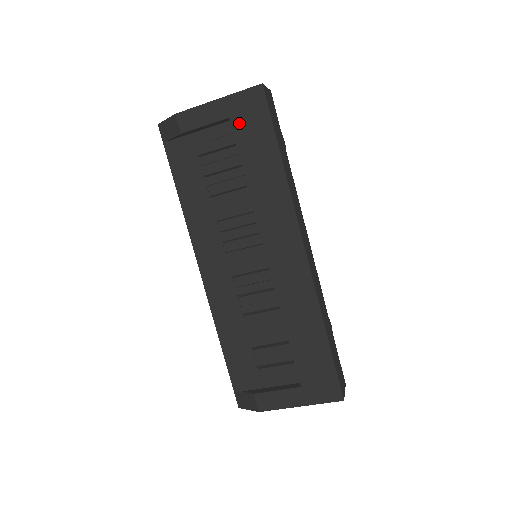
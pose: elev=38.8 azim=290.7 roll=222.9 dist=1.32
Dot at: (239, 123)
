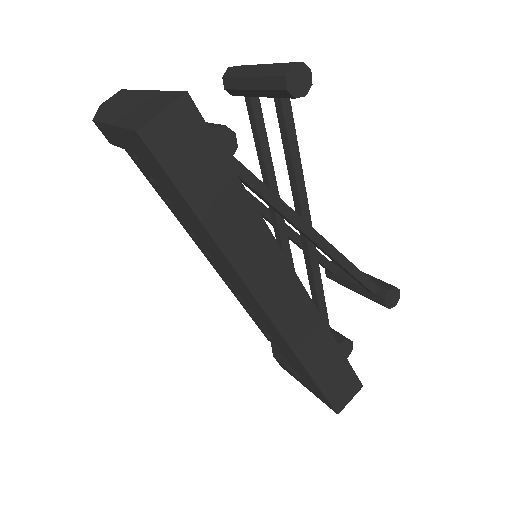
Dot at: (146, 164)
